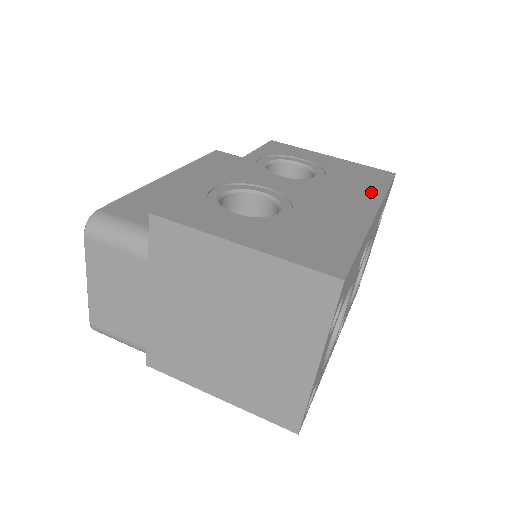
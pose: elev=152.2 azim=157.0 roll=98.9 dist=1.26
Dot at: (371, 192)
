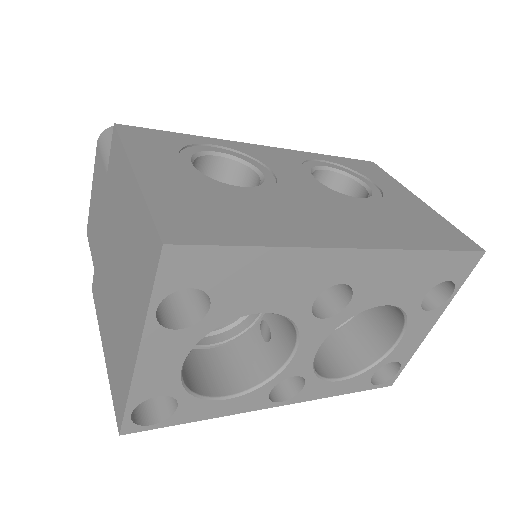
Dot at: (400, 237)
